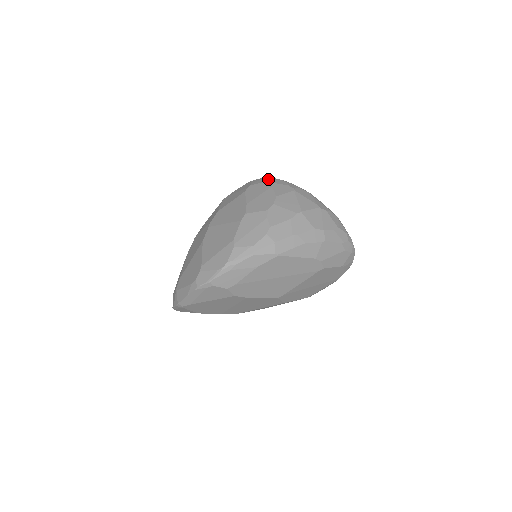
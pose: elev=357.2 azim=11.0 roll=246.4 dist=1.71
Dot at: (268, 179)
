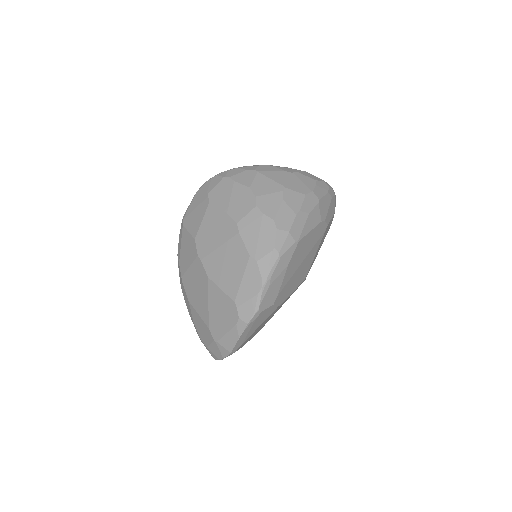
Dot at: (220, 176)
